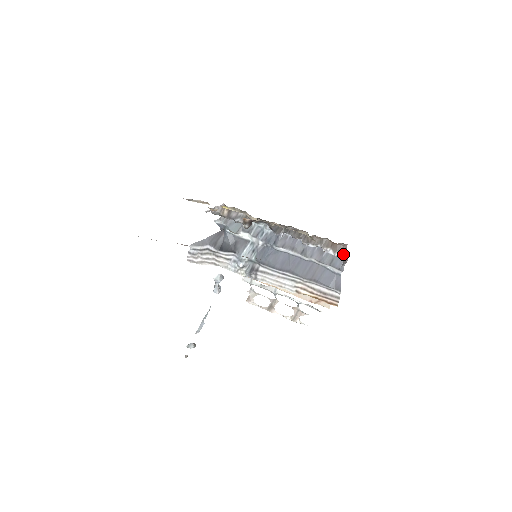
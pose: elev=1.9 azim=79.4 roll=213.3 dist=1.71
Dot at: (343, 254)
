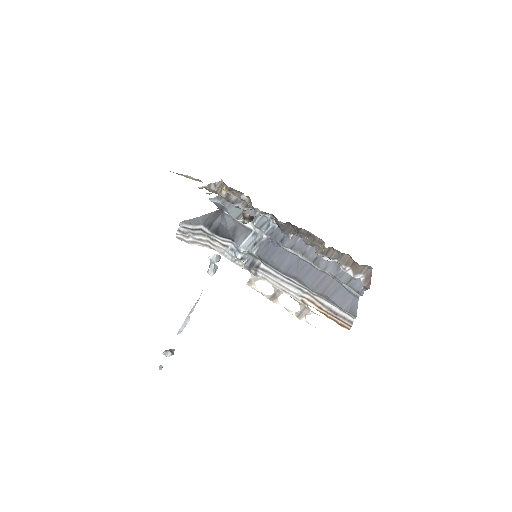
Dot at: (365, 279)
